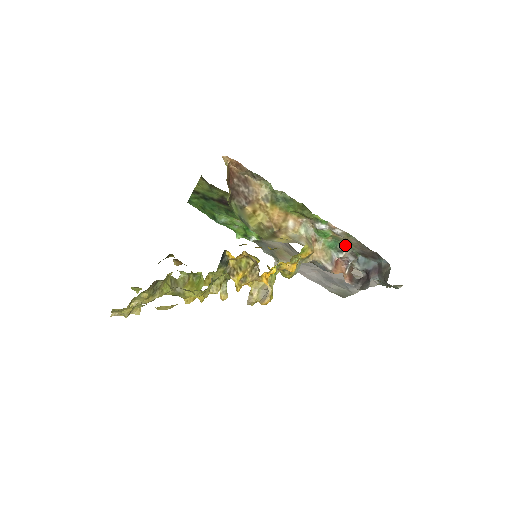
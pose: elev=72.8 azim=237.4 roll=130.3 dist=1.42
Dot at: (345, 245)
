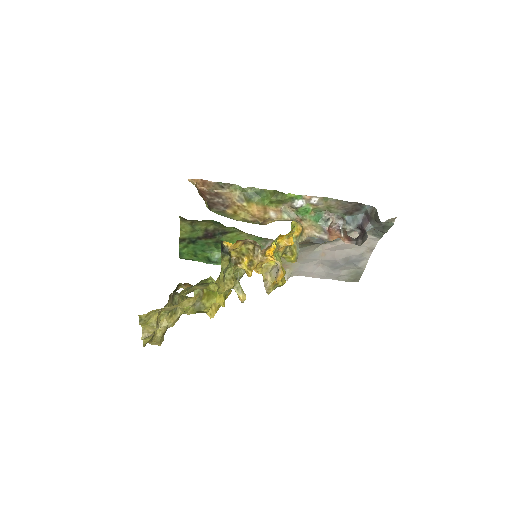
Dot at: (328, 213)
